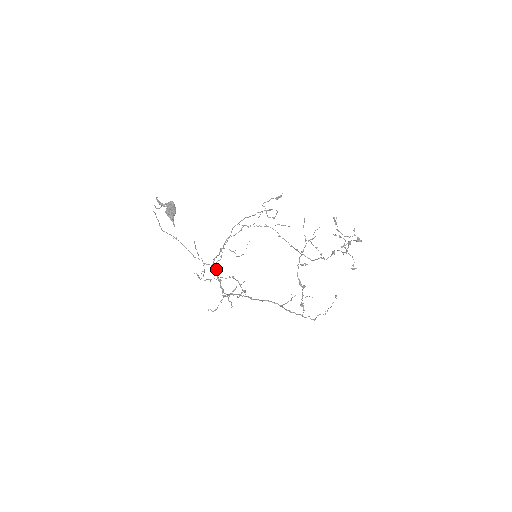
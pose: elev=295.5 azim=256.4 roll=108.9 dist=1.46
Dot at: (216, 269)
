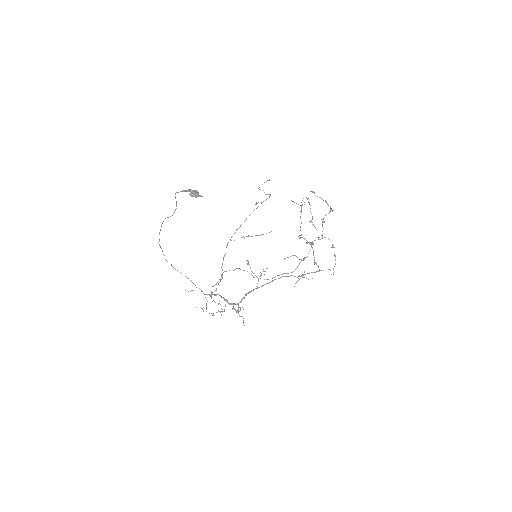
Dot at: (218, 294)
